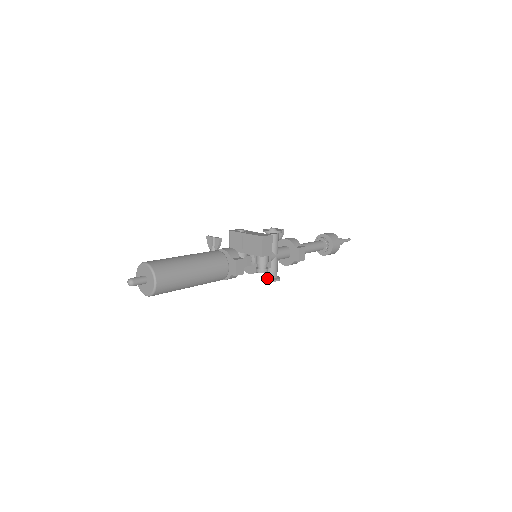
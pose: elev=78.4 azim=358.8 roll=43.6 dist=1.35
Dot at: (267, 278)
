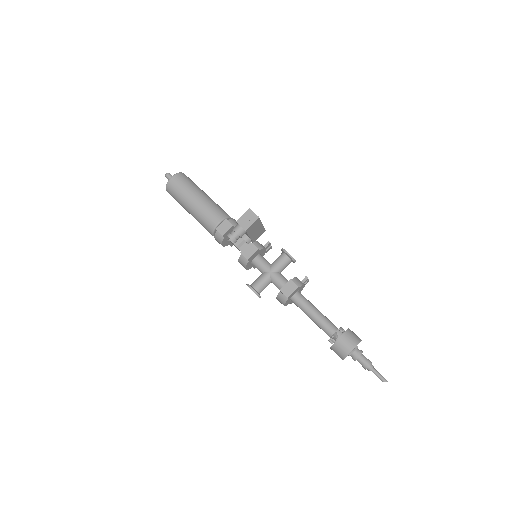
Dot at: occluded
